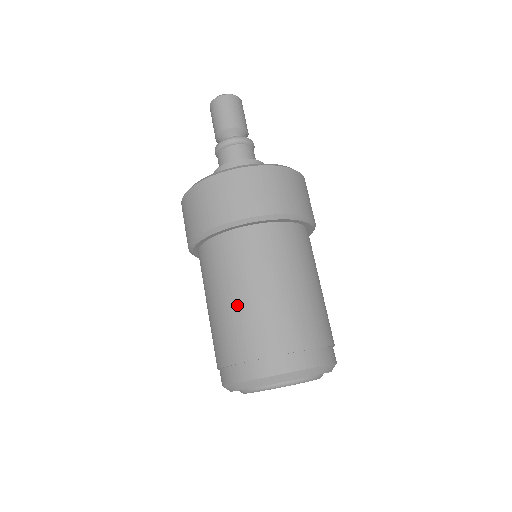
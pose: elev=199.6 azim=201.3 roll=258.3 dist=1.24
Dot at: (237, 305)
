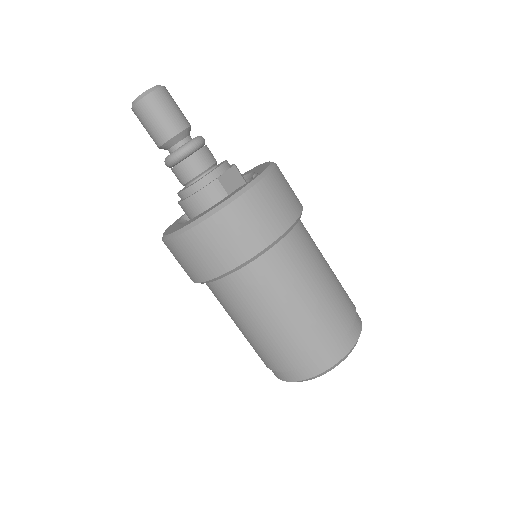
Dot at: (293, 319)
